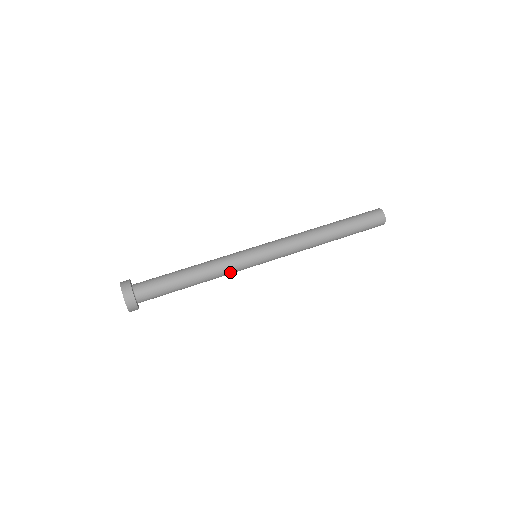
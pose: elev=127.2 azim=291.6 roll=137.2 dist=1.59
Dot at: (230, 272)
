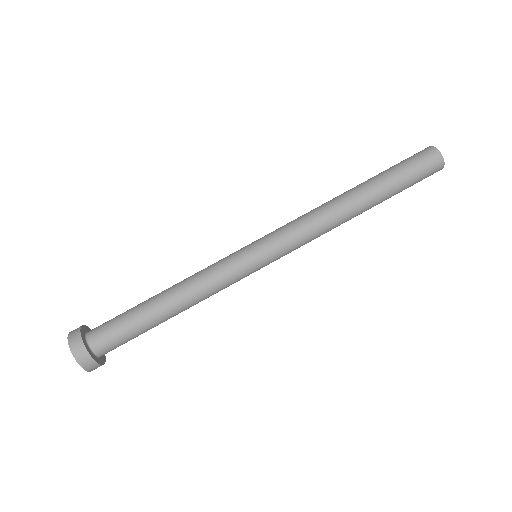
Dot at: (219, 283)
